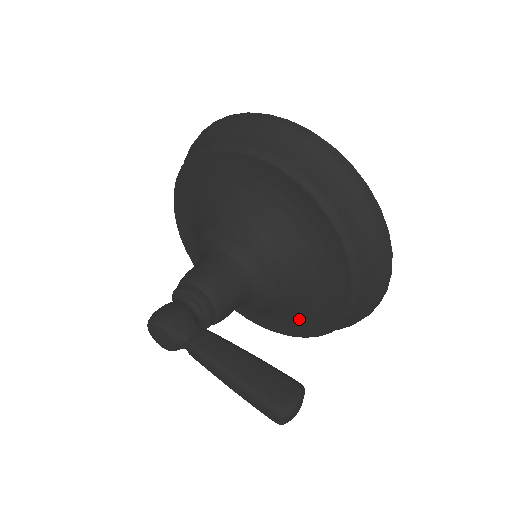
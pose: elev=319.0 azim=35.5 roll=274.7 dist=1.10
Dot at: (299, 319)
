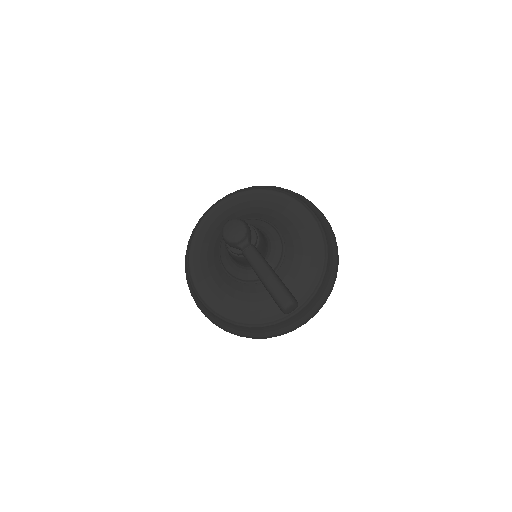
Dot at: (249, 307)
